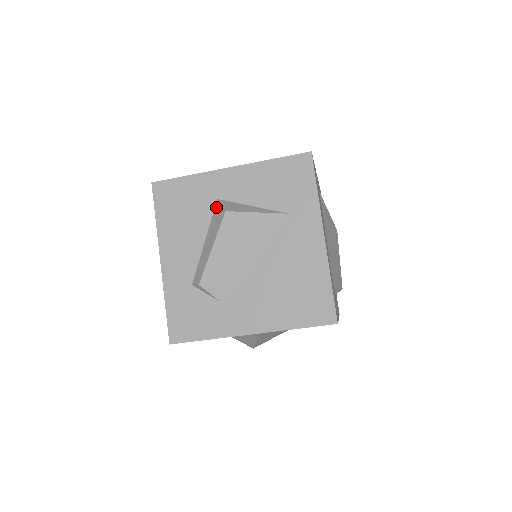
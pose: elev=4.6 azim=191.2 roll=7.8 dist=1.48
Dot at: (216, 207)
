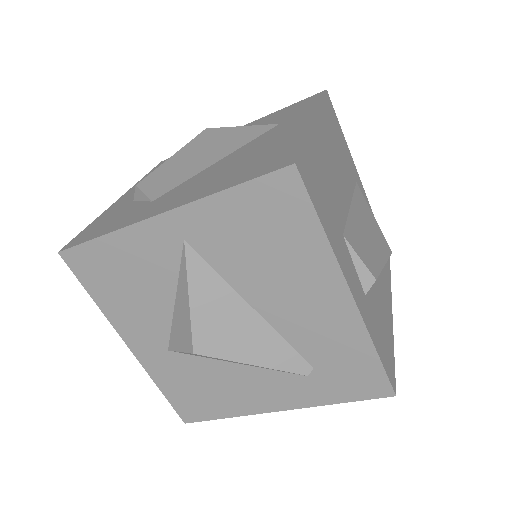
Dot at: occluded
